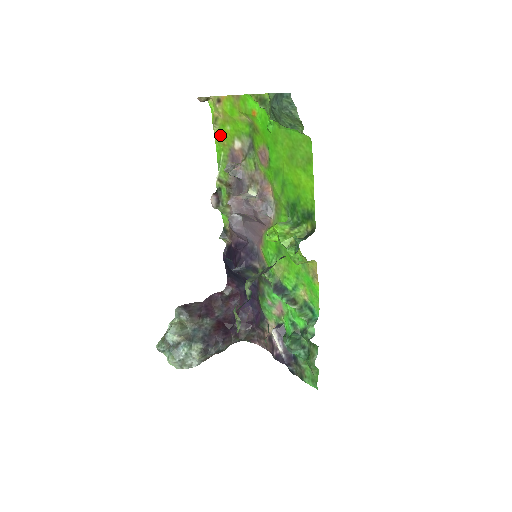
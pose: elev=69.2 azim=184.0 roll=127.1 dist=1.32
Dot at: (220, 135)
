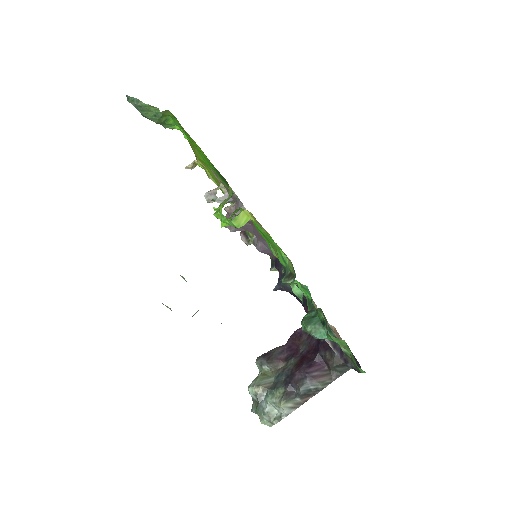
Dot at: (216, 182)
